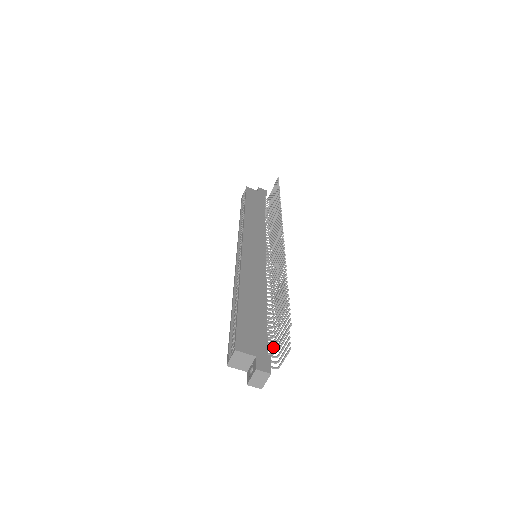
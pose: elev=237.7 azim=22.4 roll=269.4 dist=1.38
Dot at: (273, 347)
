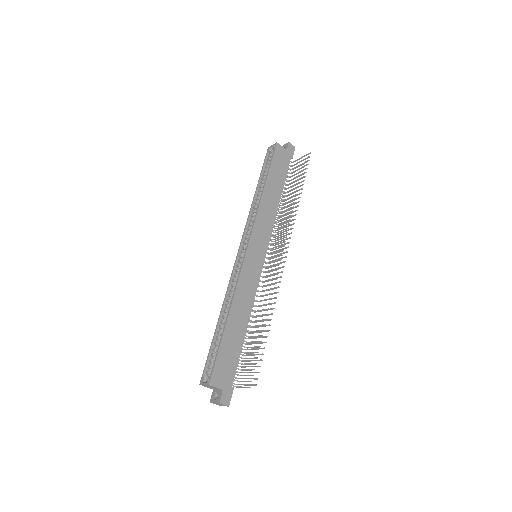
Dot at: occluded
